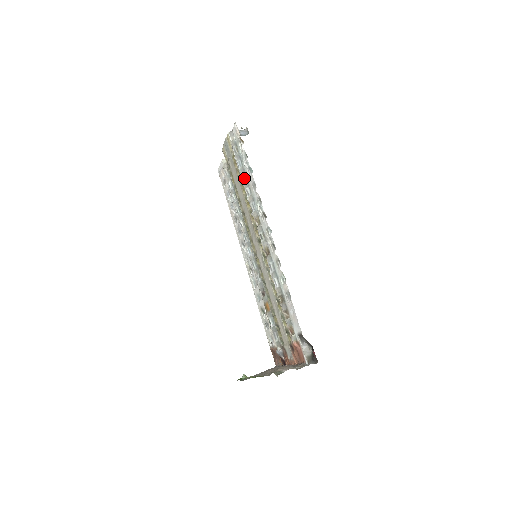
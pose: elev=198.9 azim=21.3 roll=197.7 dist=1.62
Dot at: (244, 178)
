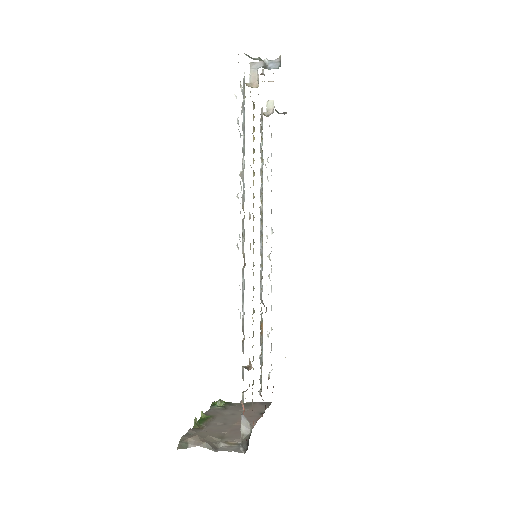
Dot at: (243, 141)
